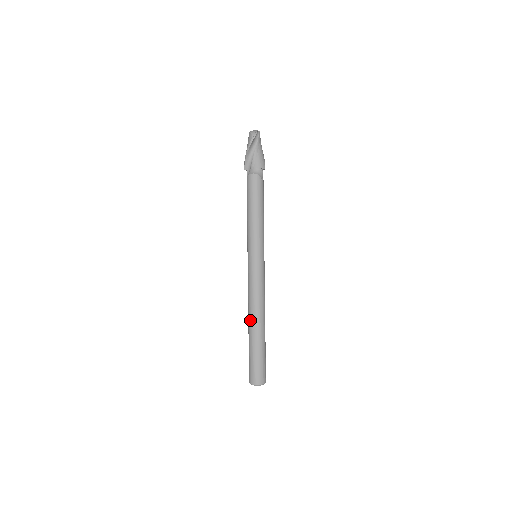
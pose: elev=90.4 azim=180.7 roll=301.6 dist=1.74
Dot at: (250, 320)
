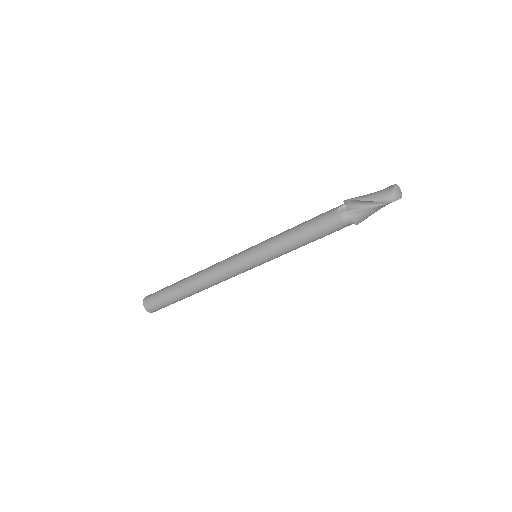
Dot at: (192, 280)
